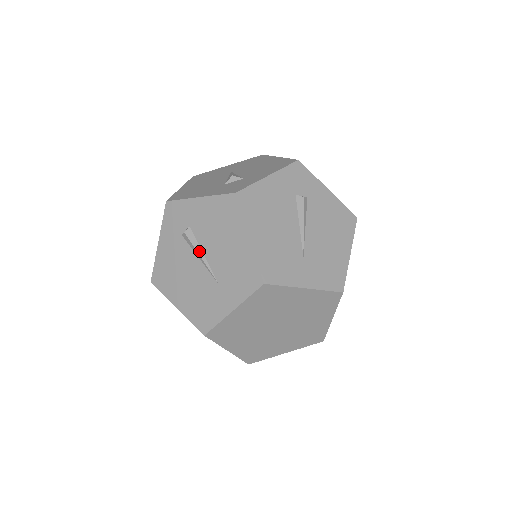
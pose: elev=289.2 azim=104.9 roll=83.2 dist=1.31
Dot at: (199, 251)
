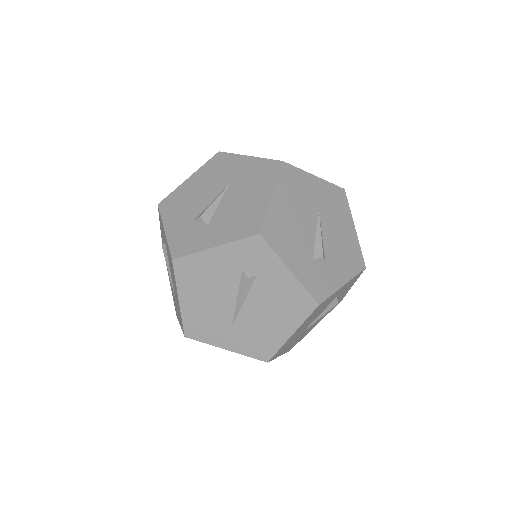
Dot at: (168, 267)
